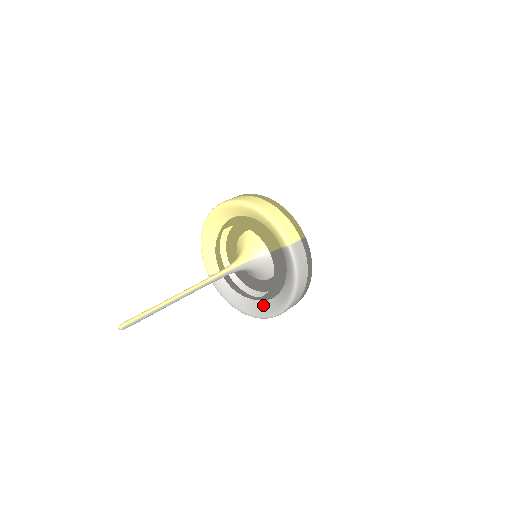
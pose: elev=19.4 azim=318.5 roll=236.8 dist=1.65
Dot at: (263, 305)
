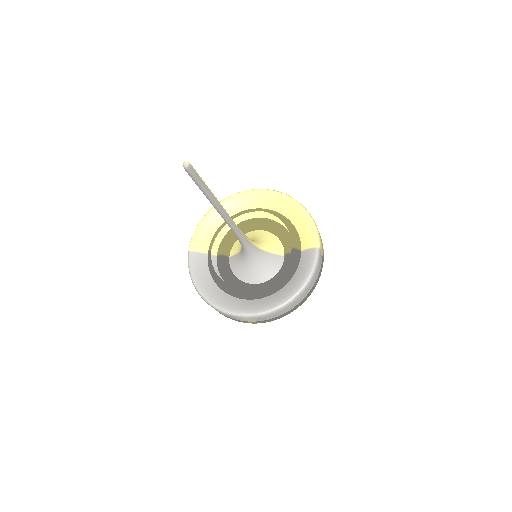
Dot at: (241, 302)
